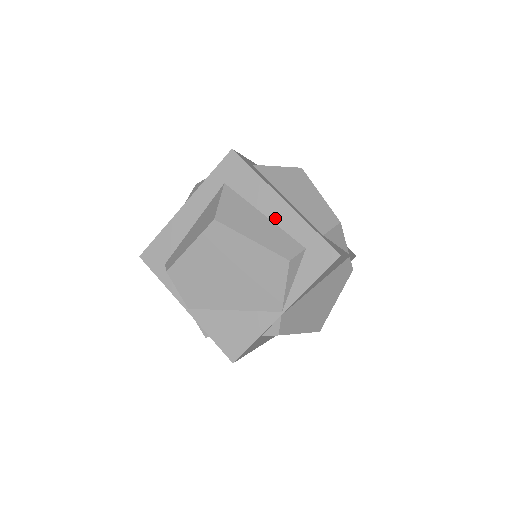
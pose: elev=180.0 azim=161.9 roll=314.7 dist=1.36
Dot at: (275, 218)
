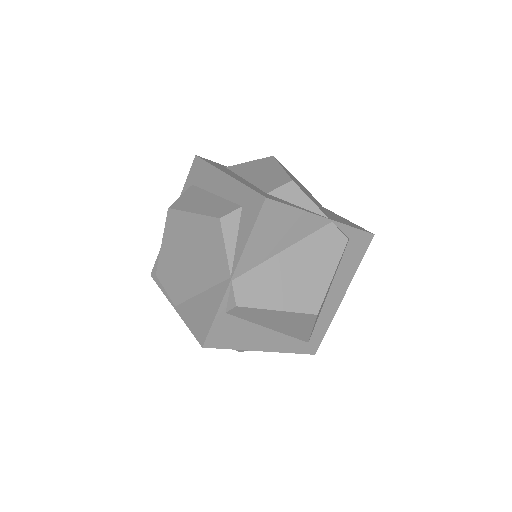
Dot at: (221, 193)
